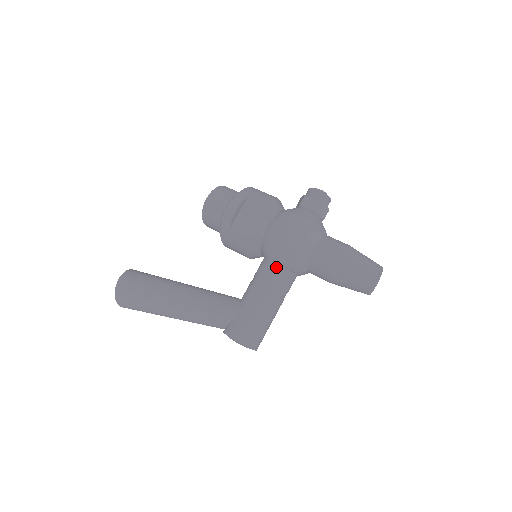
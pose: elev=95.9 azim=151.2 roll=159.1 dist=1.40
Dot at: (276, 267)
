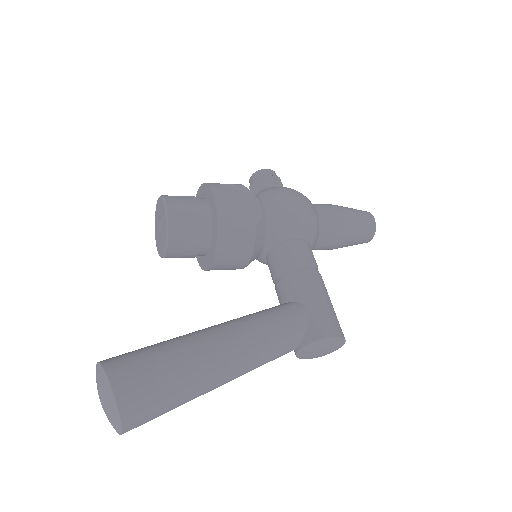
Dot at: (302, 244)
